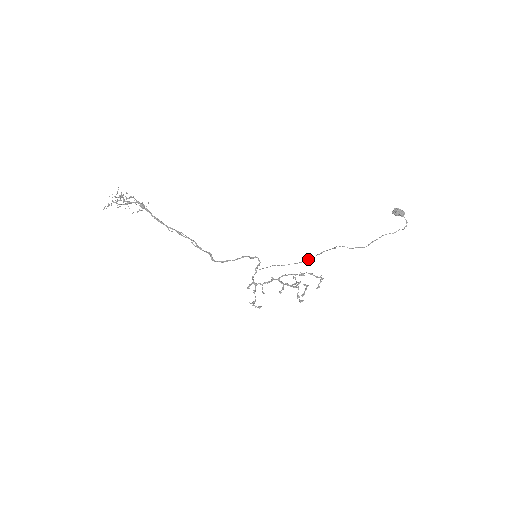
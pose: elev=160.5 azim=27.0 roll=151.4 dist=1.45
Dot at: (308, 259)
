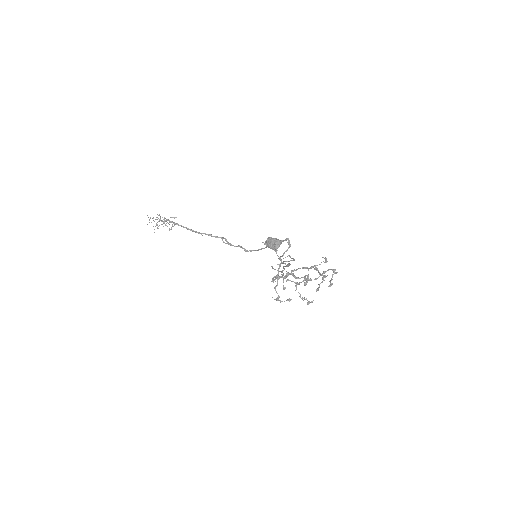
Dot at: (293, 260)
